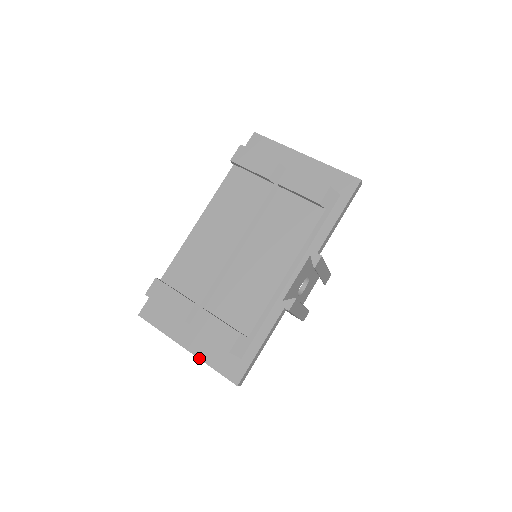
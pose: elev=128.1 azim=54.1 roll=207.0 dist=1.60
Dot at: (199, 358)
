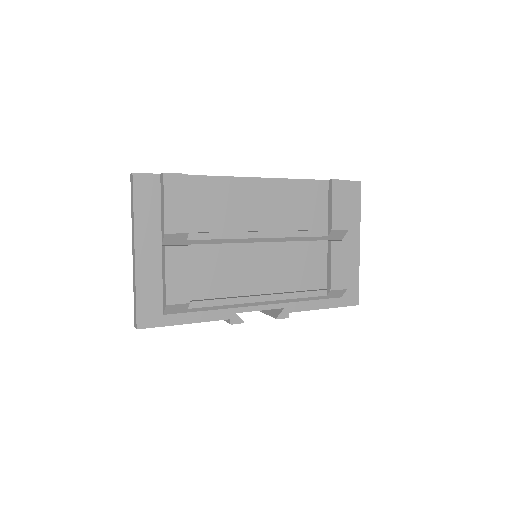
Dot at: (136, 274)
